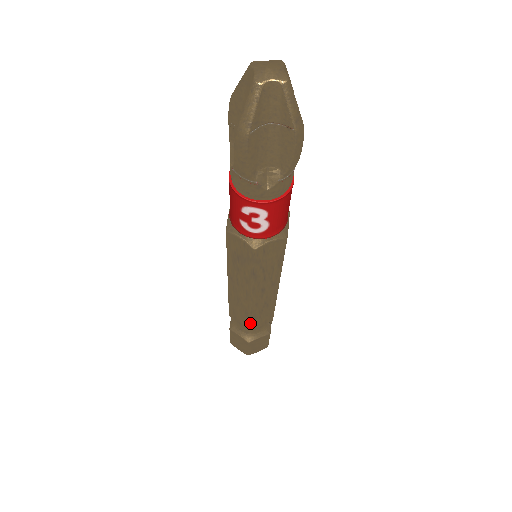
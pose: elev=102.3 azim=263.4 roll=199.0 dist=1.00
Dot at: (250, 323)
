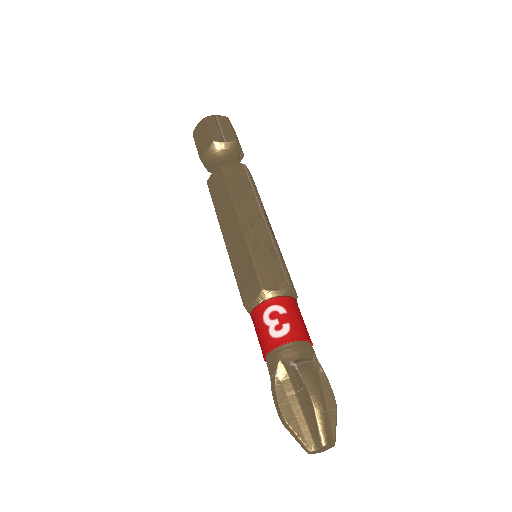
Dot at: occluded
